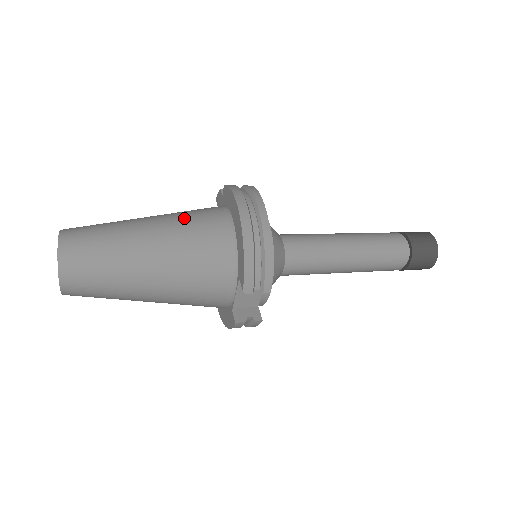
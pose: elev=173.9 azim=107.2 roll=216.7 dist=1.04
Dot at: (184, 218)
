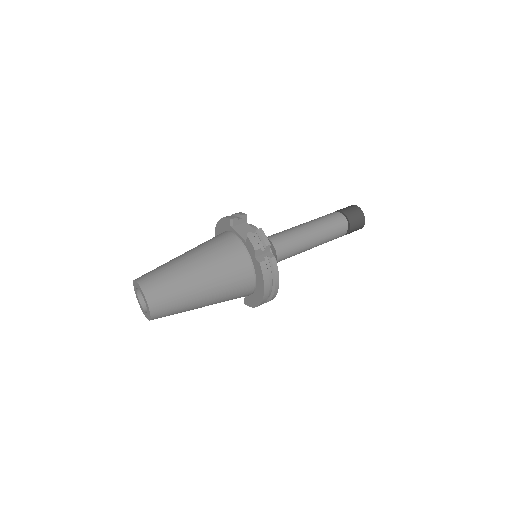
Dot at: (228, 289)
